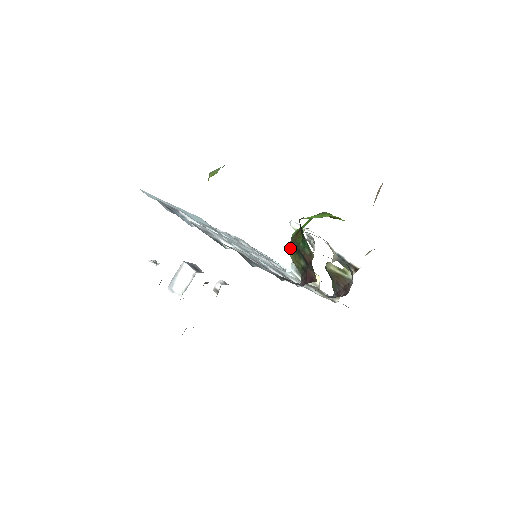
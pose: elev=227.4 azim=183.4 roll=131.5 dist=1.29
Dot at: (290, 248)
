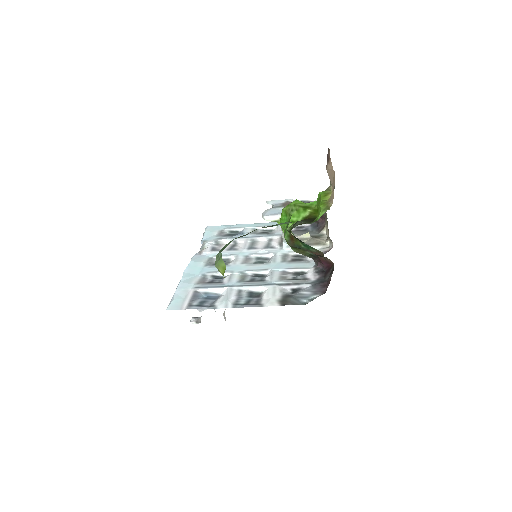
Dot at: occluded
